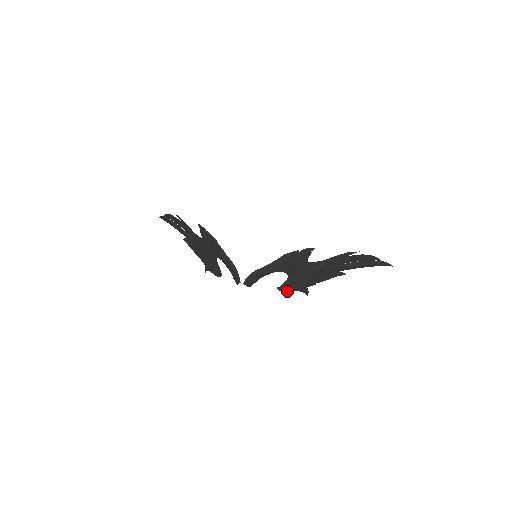
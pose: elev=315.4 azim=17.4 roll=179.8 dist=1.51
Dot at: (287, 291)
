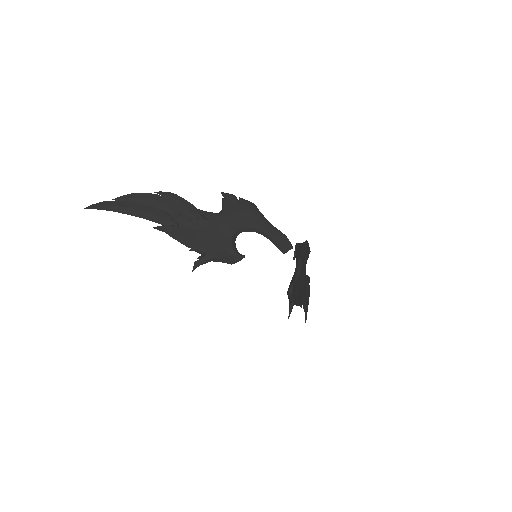
Dot at: (292, 295)
